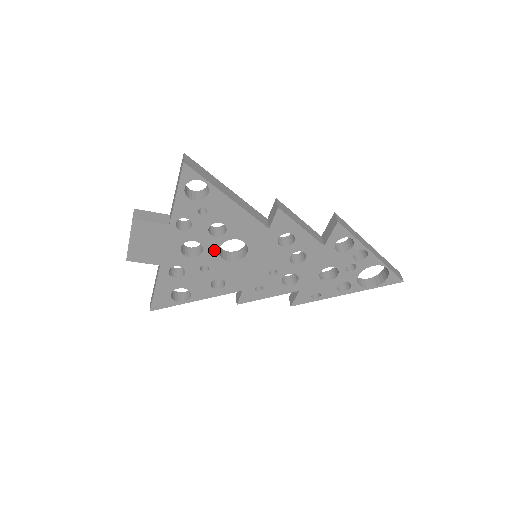
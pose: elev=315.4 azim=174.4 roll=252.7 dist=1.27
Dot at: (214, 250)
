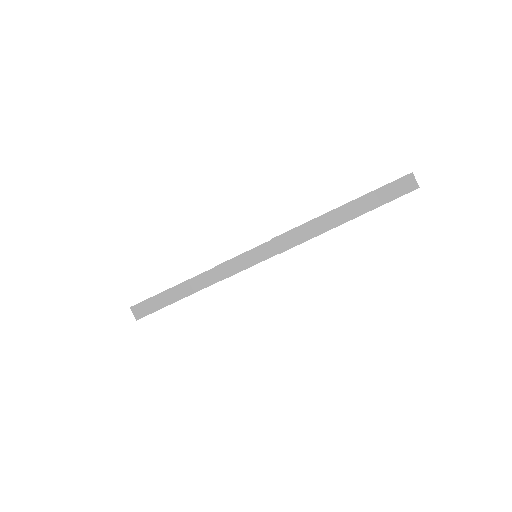
Dot at: occluded
